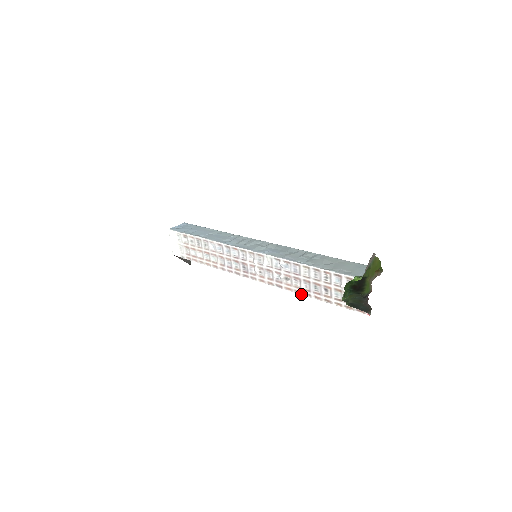
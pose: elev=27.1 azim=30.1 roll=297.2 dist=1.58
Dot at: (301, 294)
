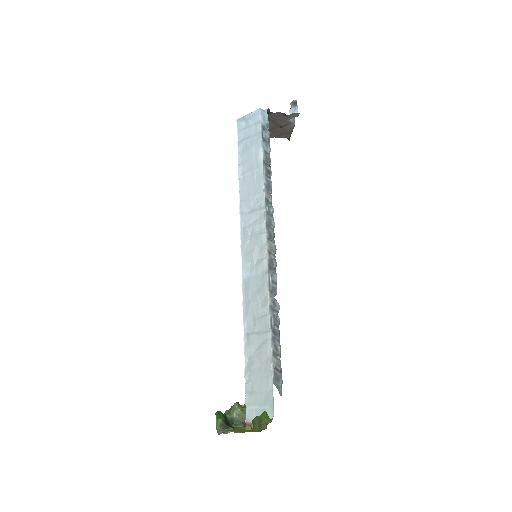
Dot at: occluded
